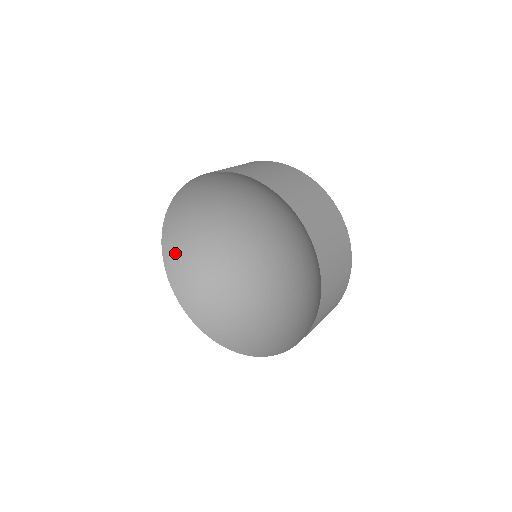
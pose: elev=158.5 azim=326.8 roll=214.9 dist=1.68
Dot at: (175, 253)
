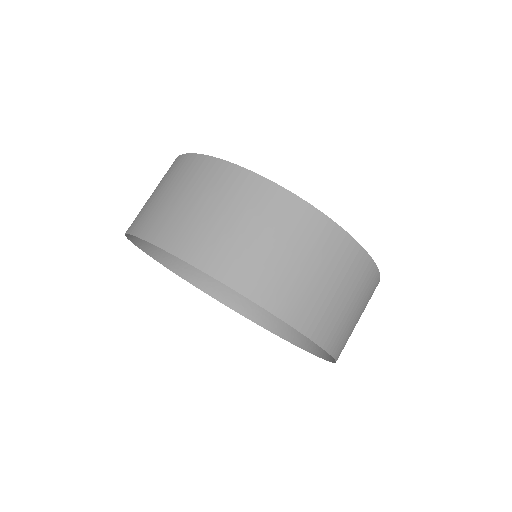
Dot at: occluded
